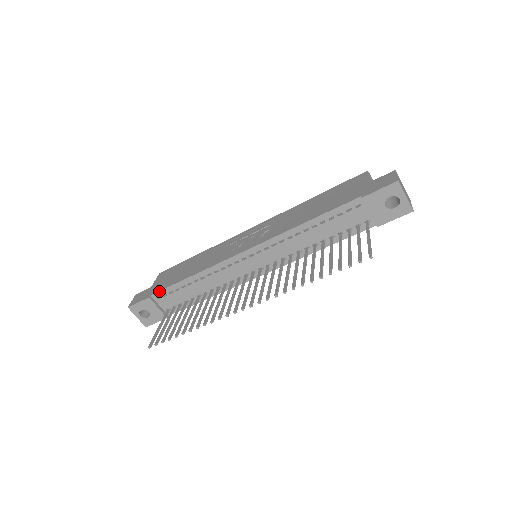
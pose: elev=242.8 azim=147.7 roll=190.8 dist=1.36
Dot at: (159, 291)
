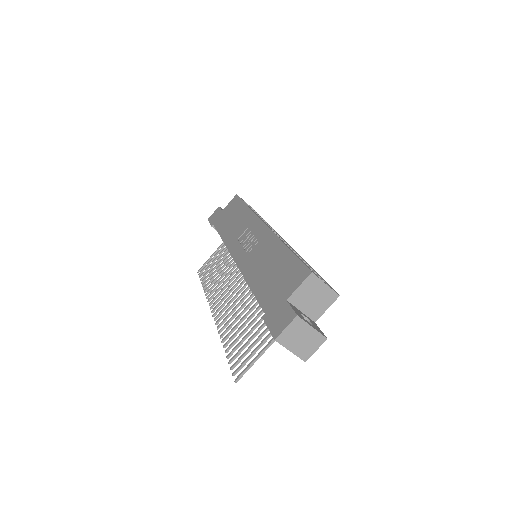
Dot at: (215, 227)
